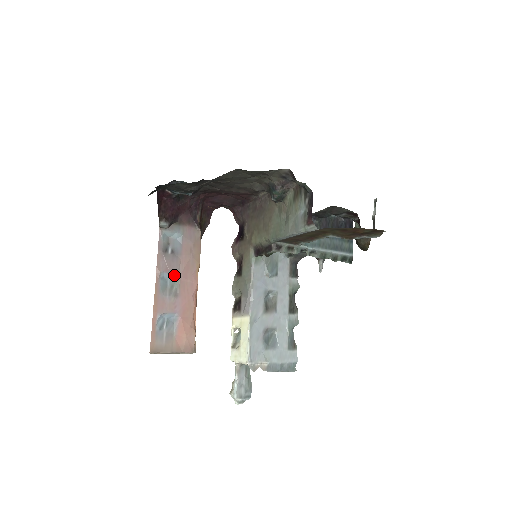
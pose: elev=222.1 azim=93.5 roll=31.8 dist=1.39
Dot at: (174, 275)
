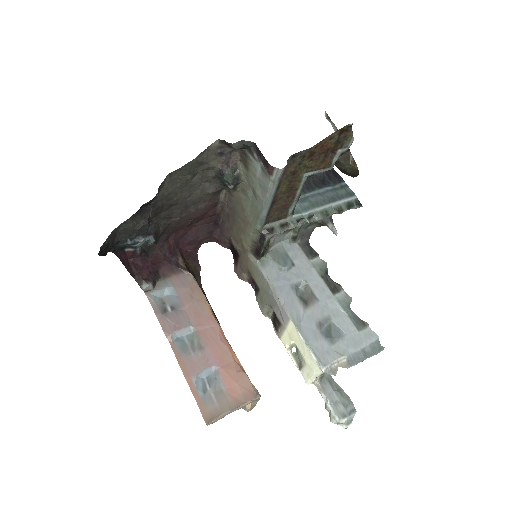
Dot at: (187, 329)
